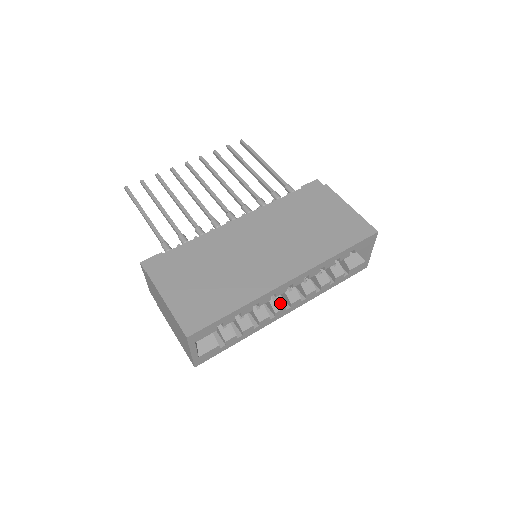
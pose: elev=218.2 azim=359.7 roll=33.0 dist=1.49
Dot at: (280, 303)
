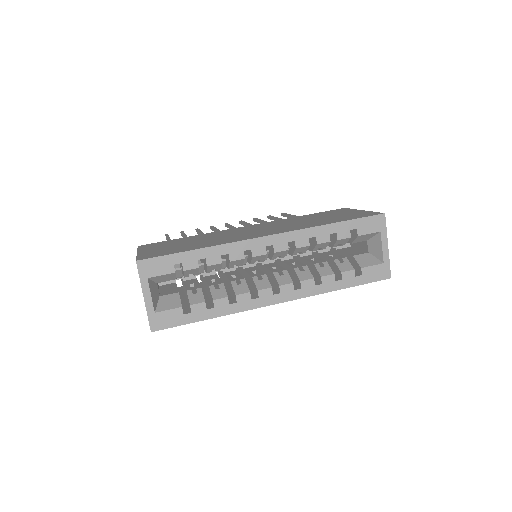
Dot at: (266, 283)
